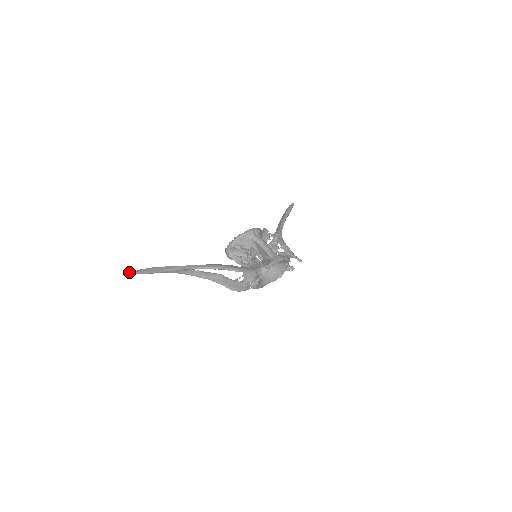
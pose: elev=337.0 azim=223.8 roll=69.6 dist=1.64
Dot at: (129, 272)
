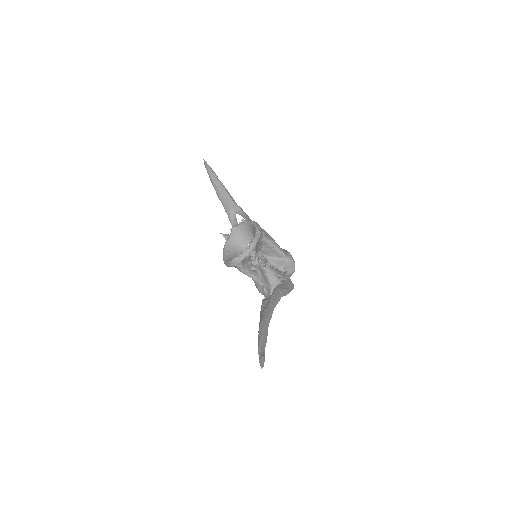
Dot at: (263, 363)
